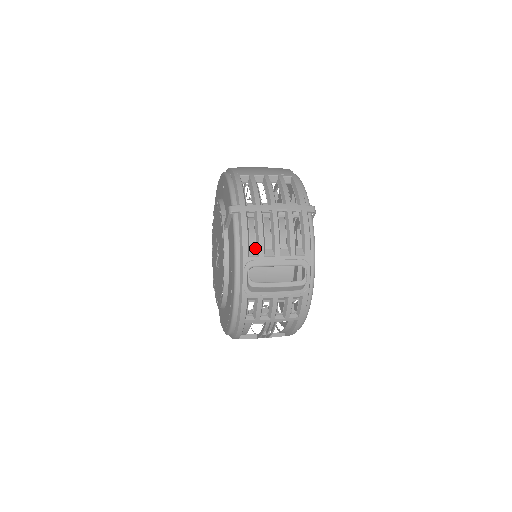
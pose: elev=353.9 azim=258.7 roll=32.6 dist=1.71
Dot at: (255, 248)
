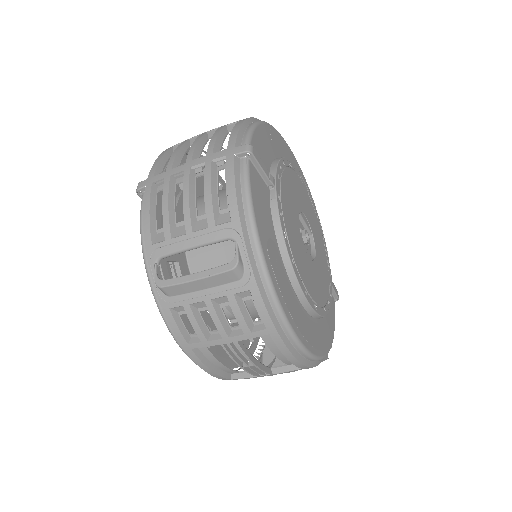
Dot at: (163, 230)
